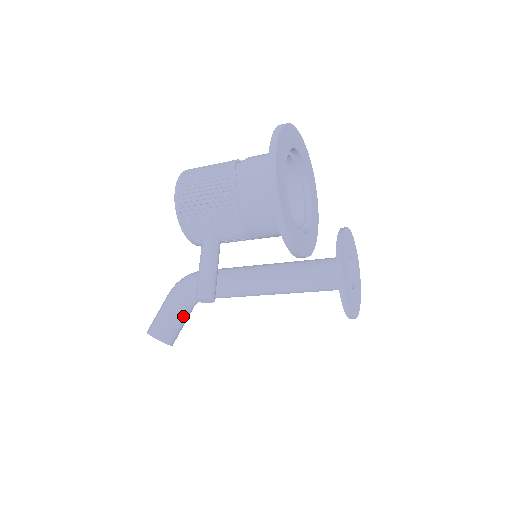
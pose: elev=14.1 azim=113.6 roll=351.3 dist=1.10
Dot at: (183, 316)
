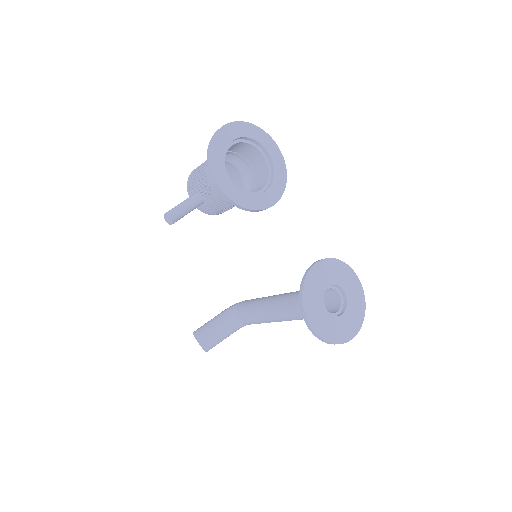
Dot at: (221, 328)
